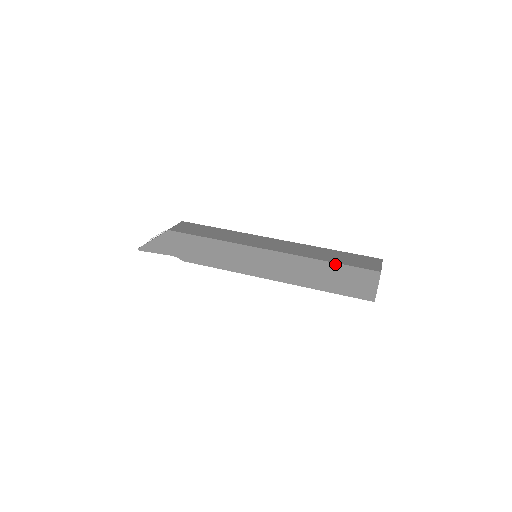
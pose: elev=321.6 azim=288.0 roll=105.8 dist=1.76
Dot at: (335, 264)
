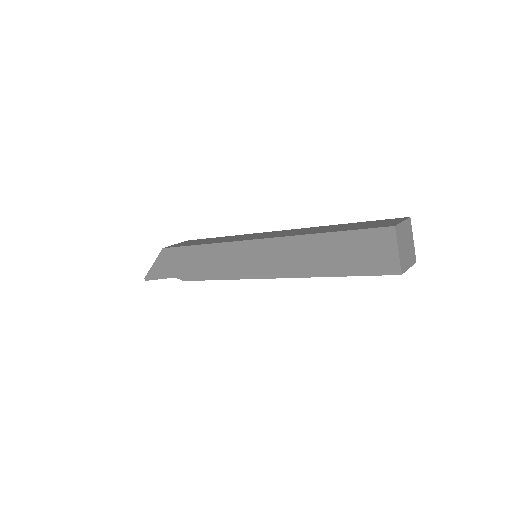
Dot at: (334, 234)
